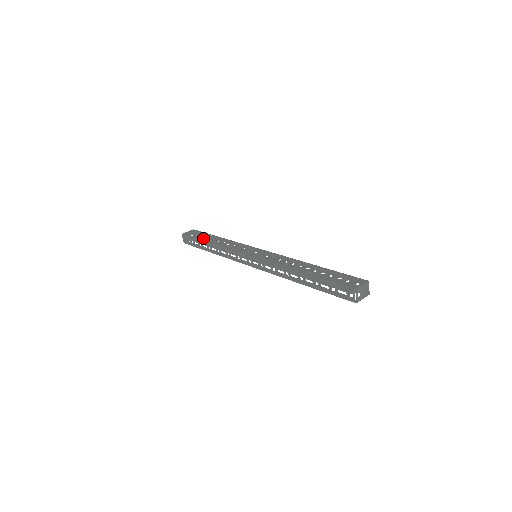
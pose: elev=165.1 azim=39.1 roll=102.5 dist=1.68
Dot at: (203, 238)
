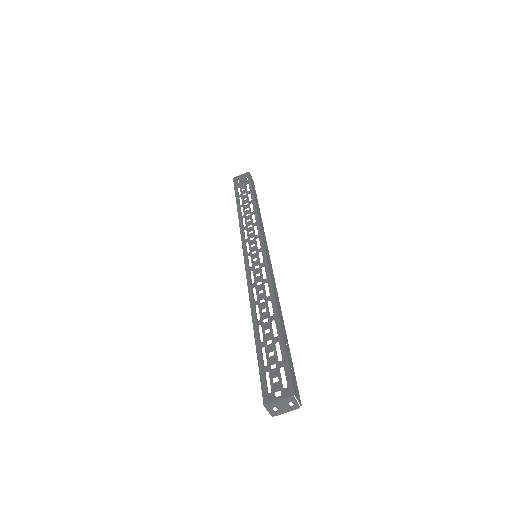
Dot at: (240, 196)
